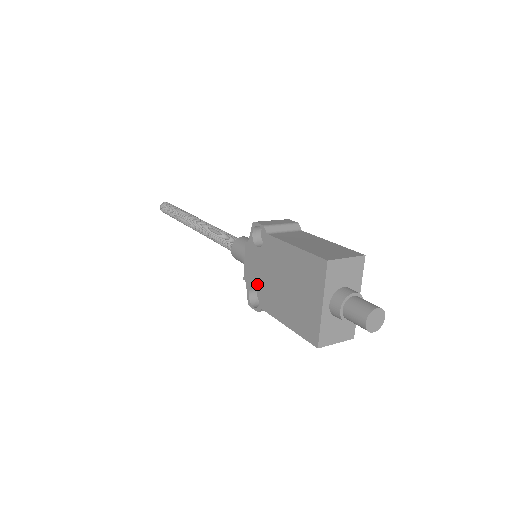
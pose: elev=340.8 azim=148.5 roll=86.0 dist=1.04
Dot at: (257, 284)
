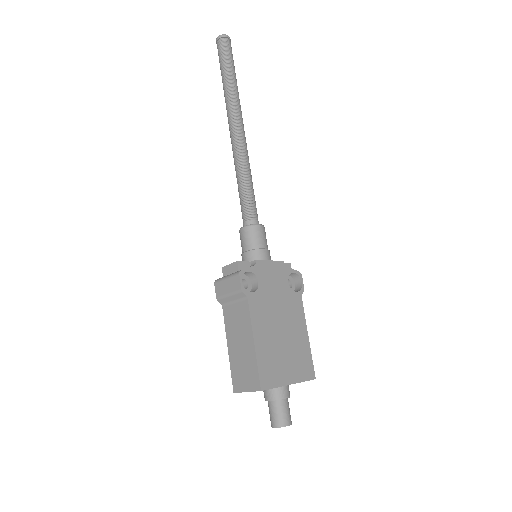
Dot at: occluded
